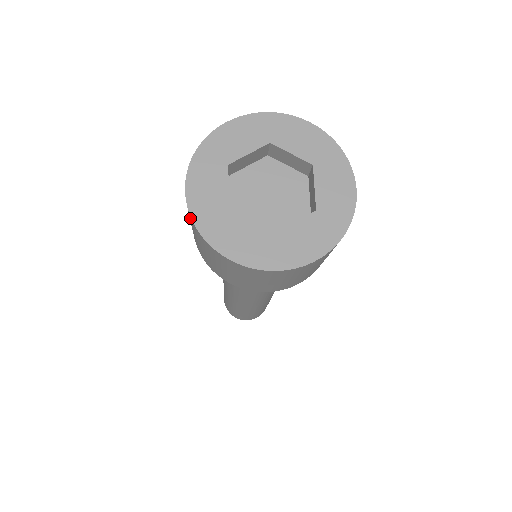
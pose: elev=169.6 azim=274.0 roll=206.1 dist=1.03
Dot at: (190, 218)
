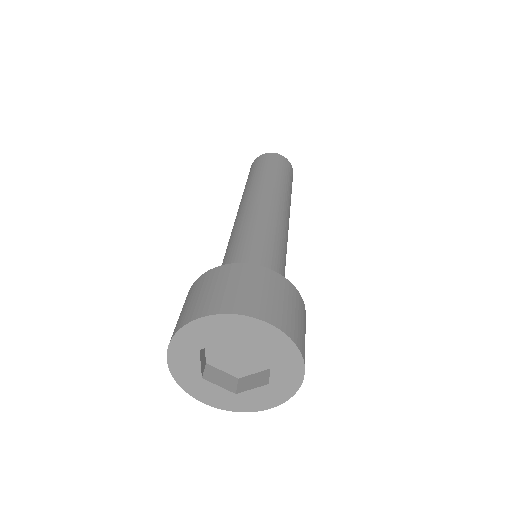
Dot at: occluded
